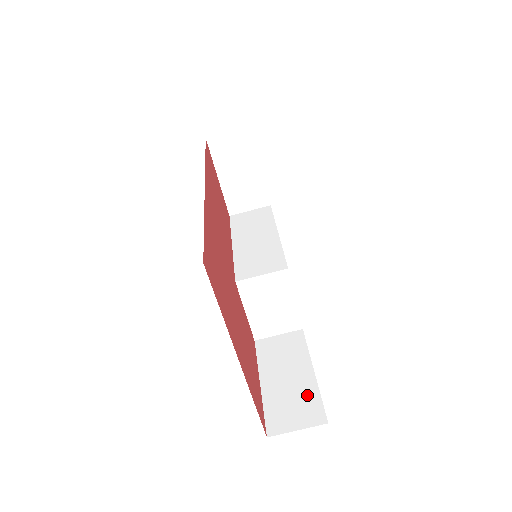
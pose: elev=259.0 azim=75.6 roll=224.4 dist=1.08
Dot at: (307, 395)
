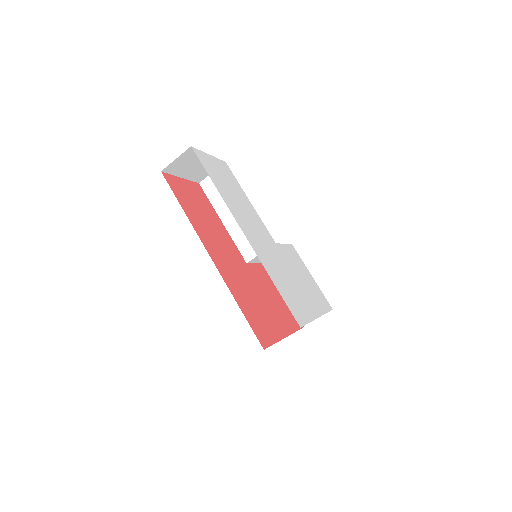
Dot at: occluded
